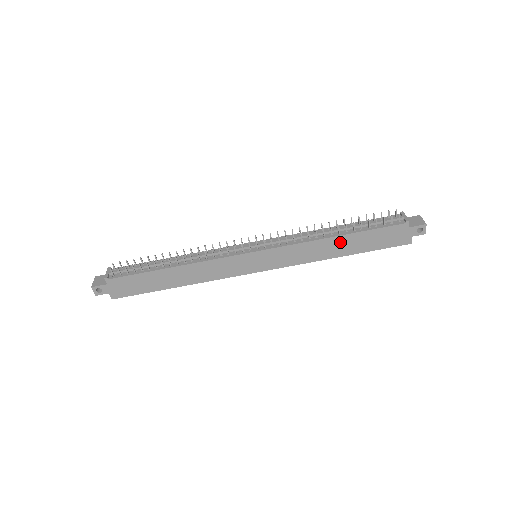
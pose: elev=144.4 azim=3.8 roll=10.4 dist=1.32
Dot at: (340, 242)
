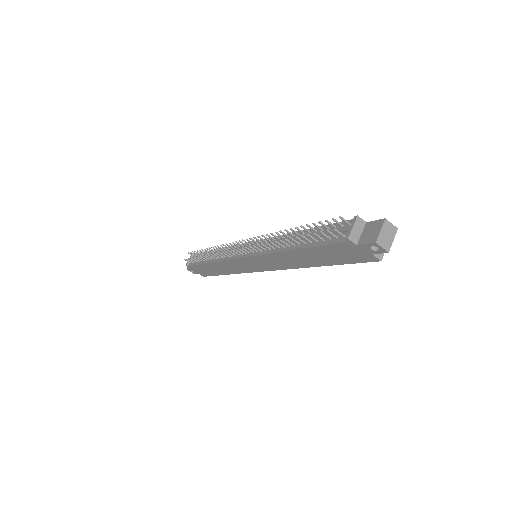
Dot at: (299, 255)
